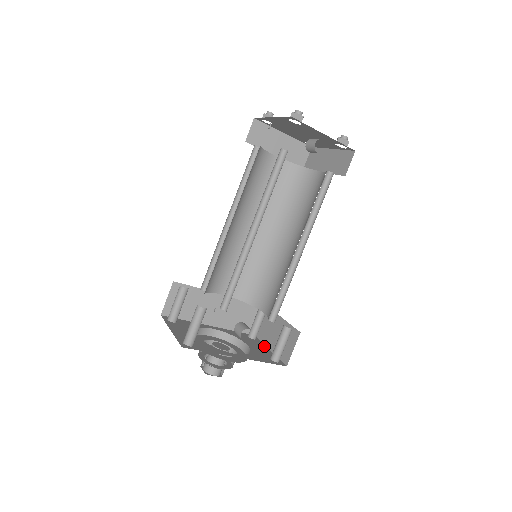
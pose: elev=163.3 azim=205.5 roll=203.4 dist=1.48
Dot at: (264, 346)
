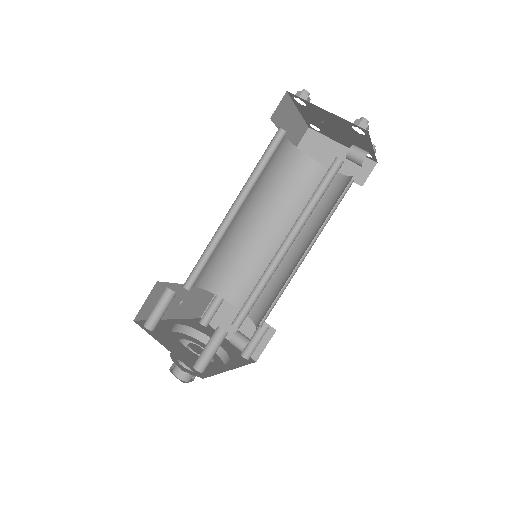
Dot at: occluded
